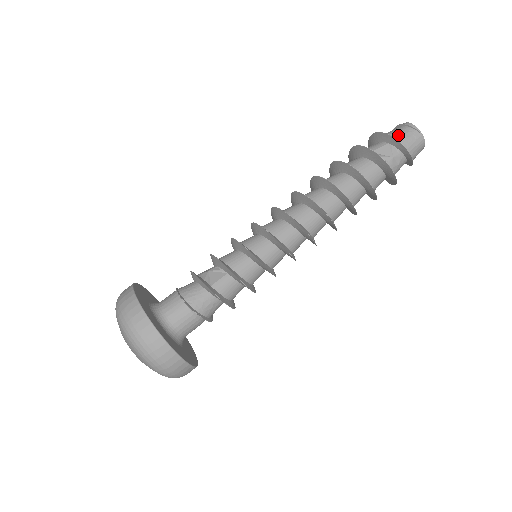
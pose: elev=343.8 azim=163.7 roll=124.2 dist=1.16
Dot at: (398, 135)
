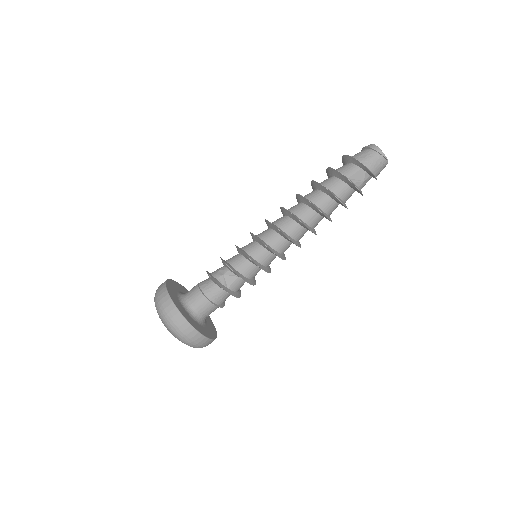
Dot at: (370, 163)
